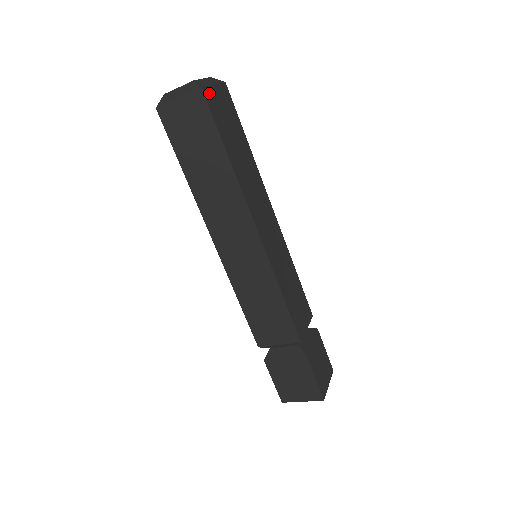
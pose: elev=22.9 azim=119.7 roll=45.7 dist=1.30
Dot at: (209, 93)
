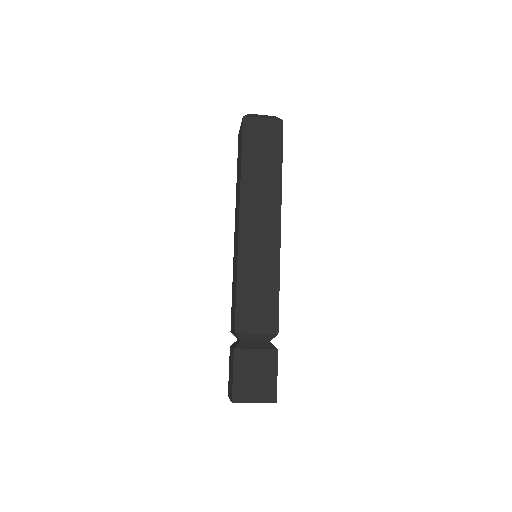
Dot at: occluded
